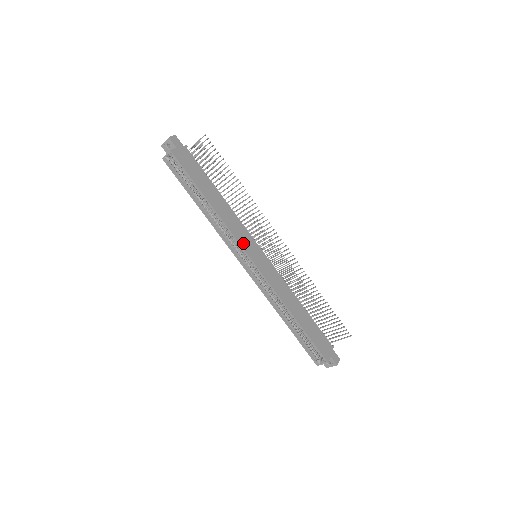
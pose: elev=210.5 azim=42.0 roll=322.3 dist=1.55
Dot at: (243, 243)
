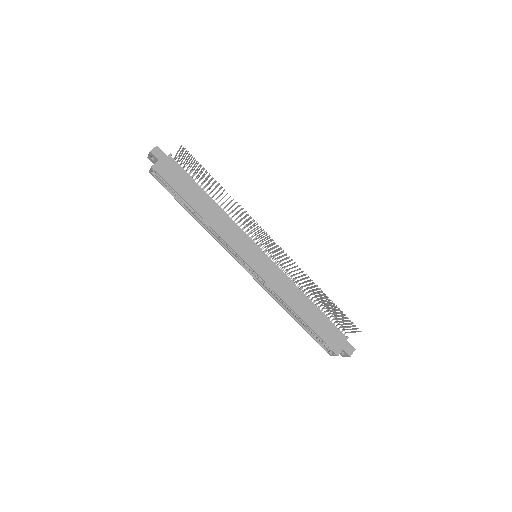
Dot at: (238, 248)
